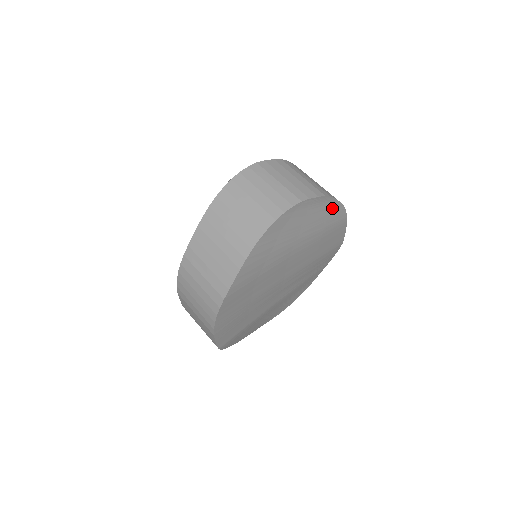
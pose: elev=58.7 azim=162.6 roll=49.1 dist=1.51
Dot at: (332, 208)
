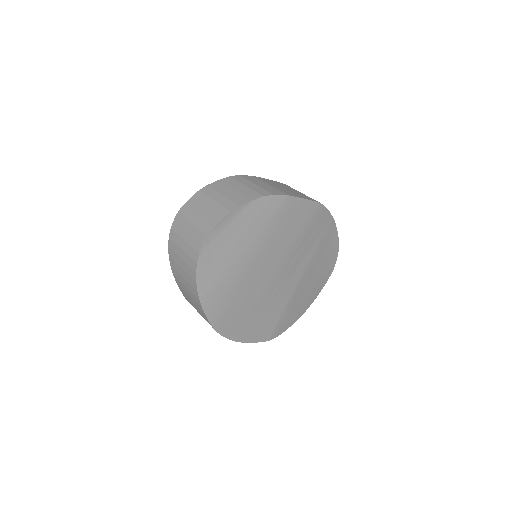
Dot at: (255, 208)
